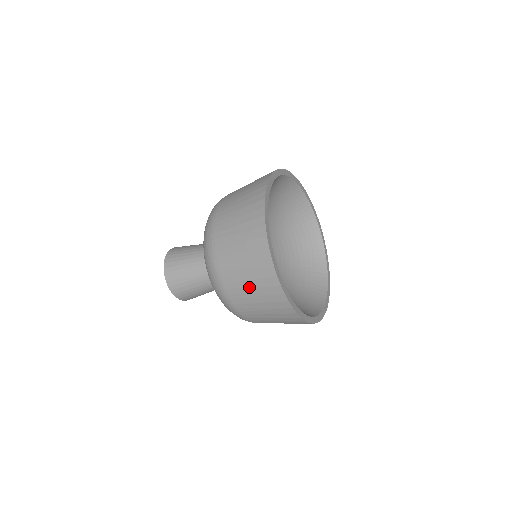
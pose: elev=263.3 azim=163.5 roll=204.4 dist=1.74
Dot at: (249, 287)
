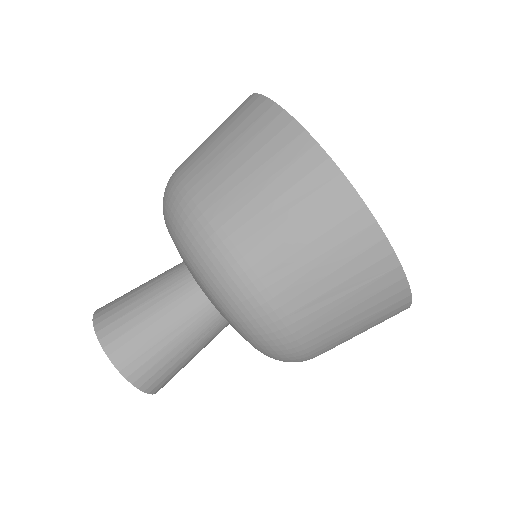
Dot at: (340, 297)
